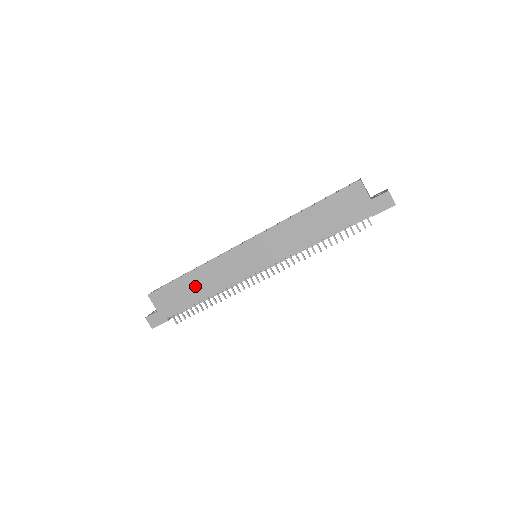
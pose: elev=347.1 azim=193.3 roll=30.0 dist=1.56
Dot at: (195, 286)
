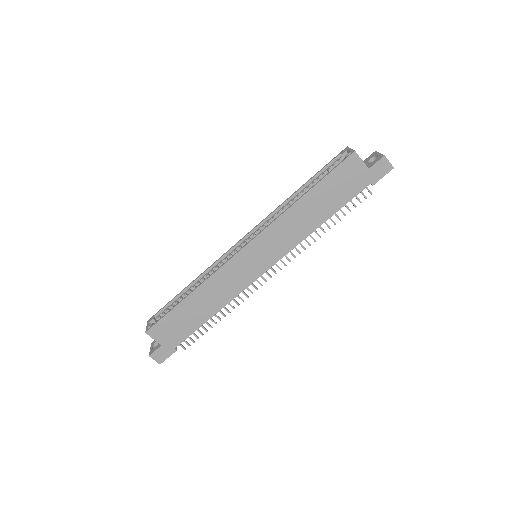
Dot at: (198, 307)
